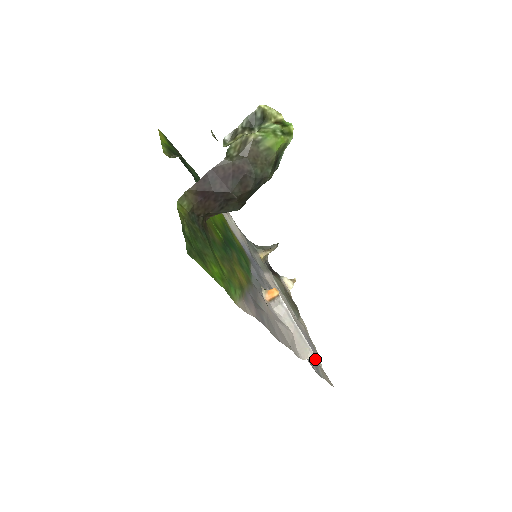
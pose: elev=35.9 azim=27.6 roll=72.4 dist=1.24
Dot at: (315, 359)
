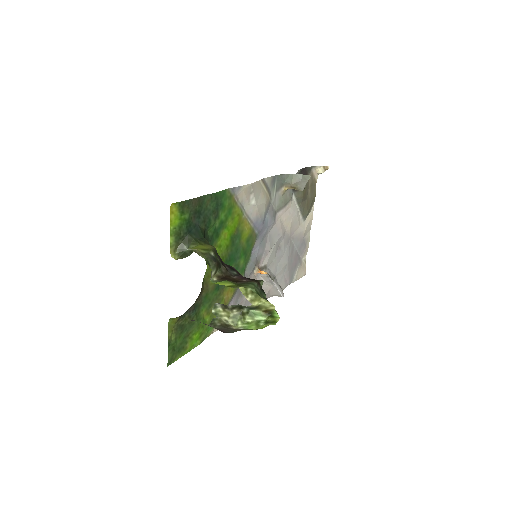
Dot at: (297, 264)
